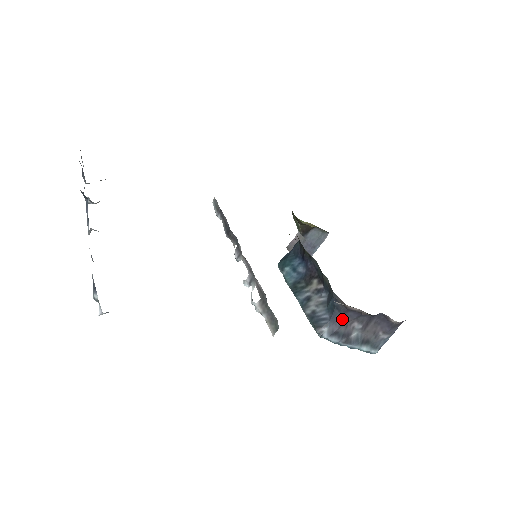
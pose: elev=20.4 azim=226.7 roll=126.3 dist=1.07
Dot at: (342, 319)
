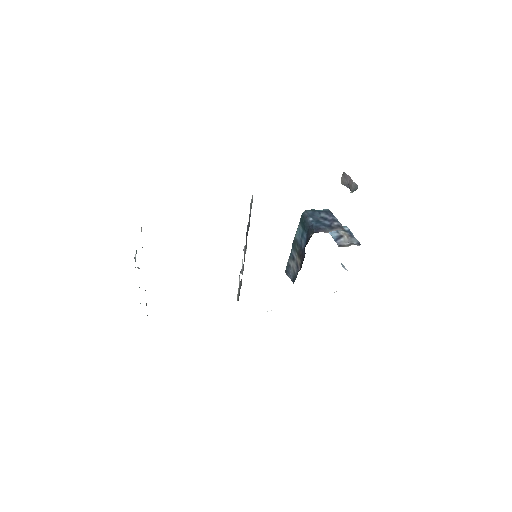
Dot at: occluded
